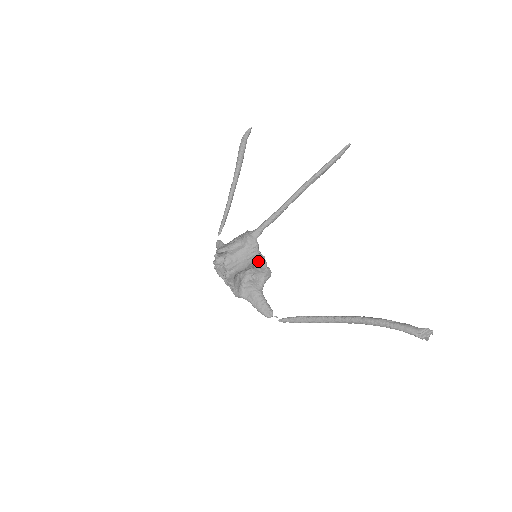
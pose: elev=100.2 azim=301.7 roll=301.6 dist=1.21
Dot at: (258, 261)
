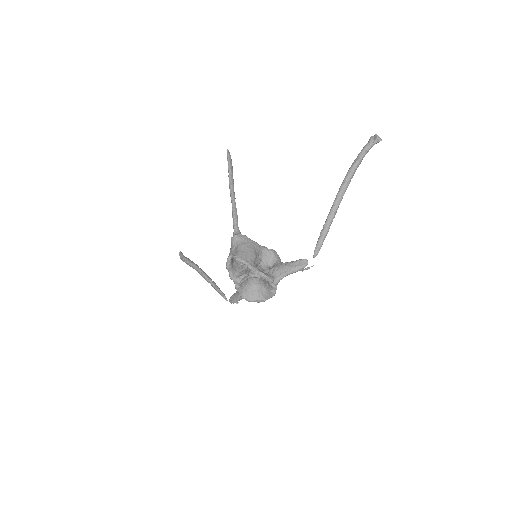
Dot at: (258, 246)
